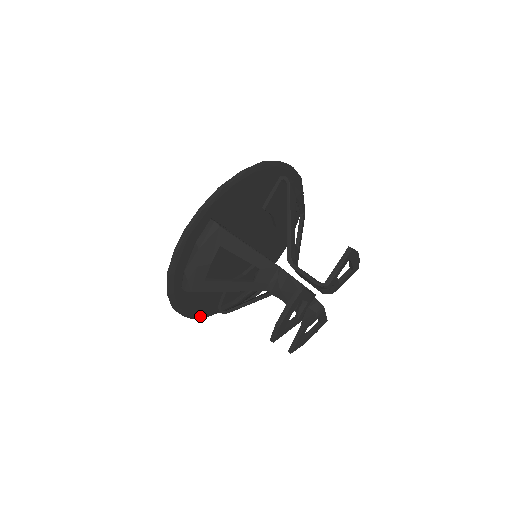
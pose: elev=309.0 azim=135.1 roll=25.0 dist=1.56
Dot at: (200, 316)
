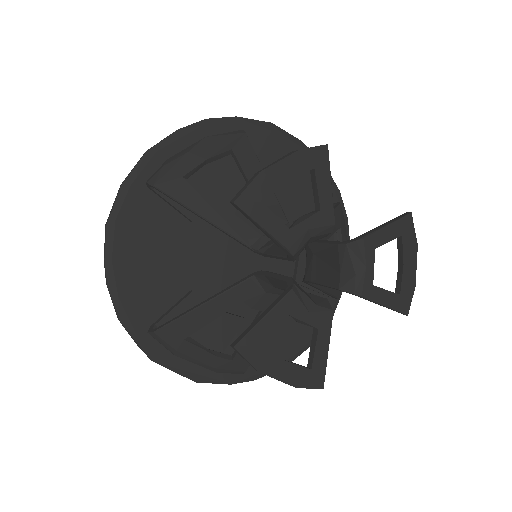
Dot at: (120, 303)
